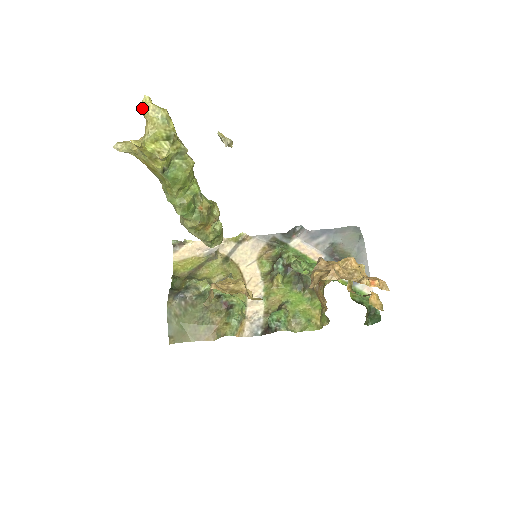
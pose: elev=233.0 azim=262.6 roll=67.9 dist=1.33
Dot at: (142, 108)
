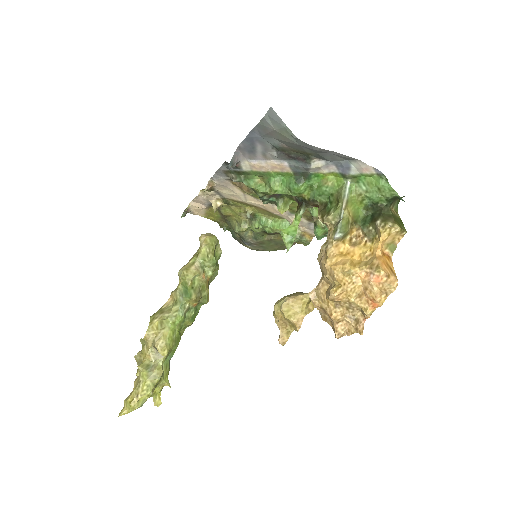
Dot at: occluded
